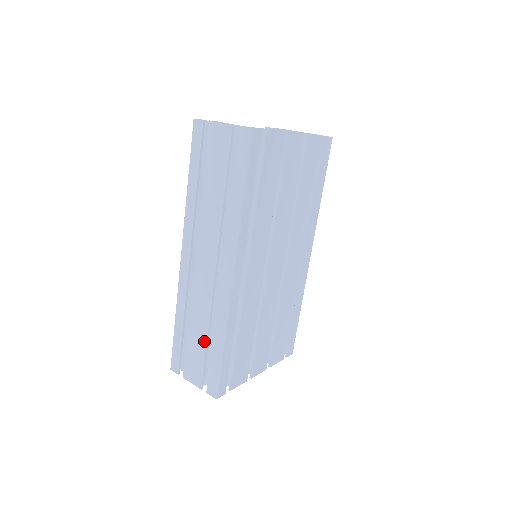
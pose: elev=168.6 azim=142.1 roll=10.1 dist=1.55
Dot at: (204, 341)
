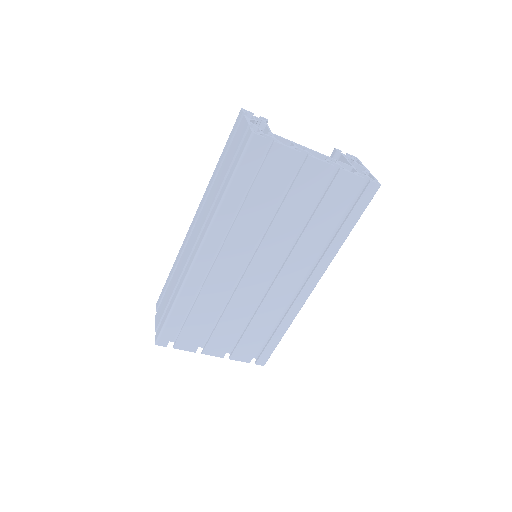
Dot at: (170, 295)
